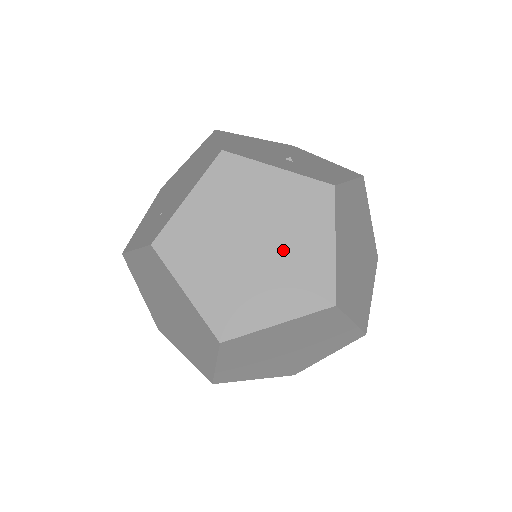
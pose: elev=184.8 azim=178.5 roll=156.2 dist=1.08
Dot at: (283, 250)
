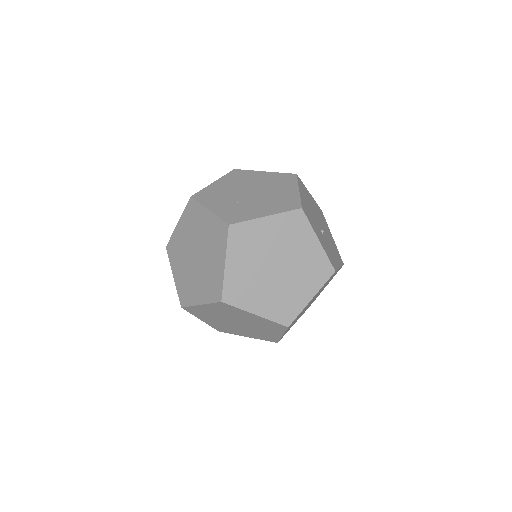
Dot at: (288, 282)
